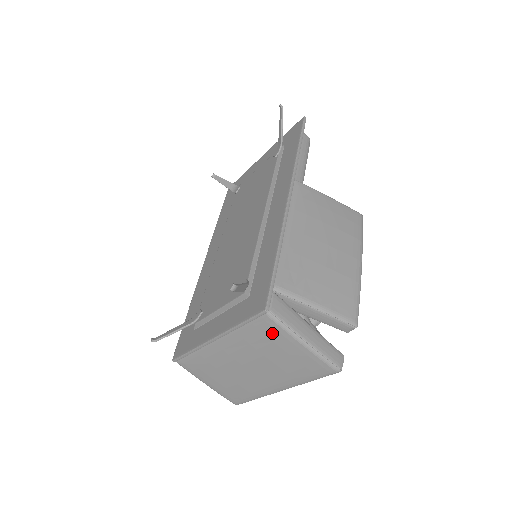
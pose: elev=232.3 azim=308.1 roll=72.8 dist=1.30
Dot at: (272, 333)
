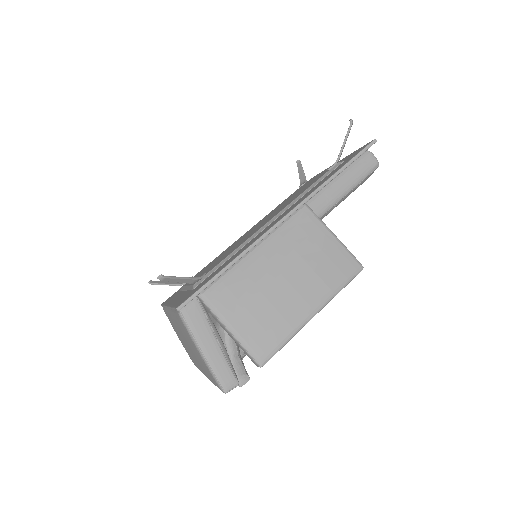
Dot at: (184, 329)
